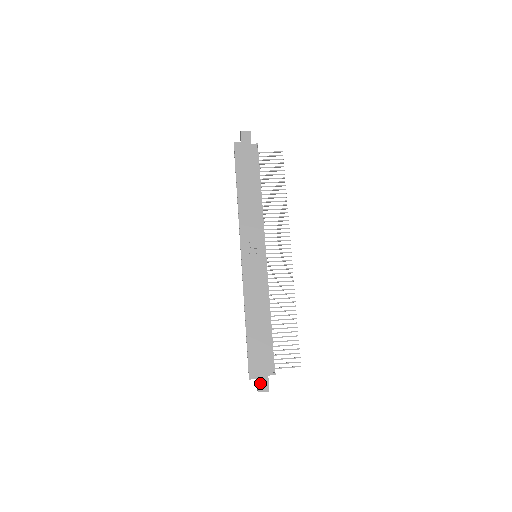
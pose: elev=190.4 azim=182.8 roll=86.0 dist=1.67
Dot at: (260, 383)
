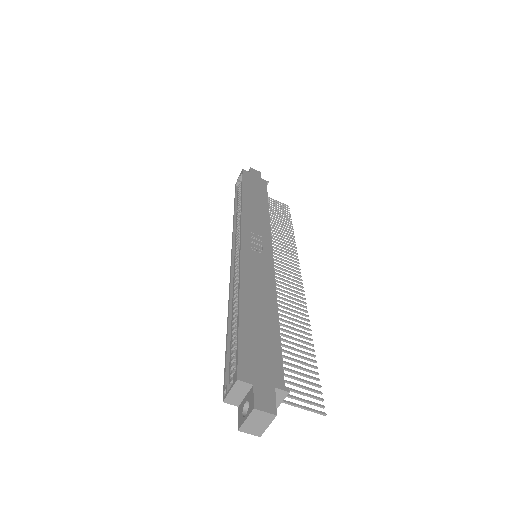
Dot at: (258, 393)
